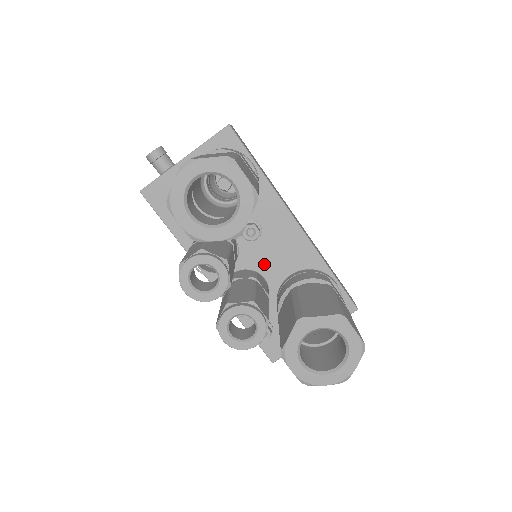
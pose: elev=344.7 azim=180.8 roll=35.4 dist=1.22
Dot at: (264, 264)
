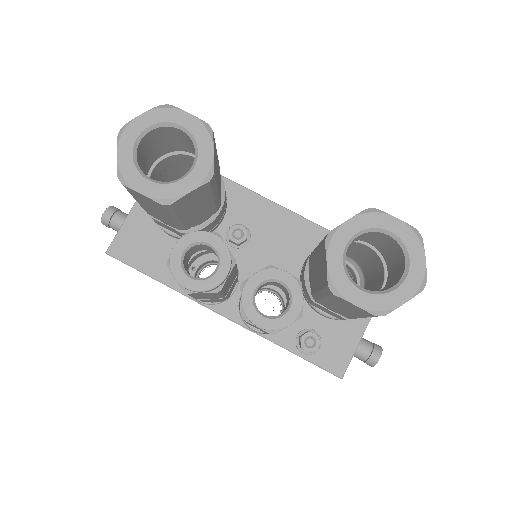
Dot at: occluded
